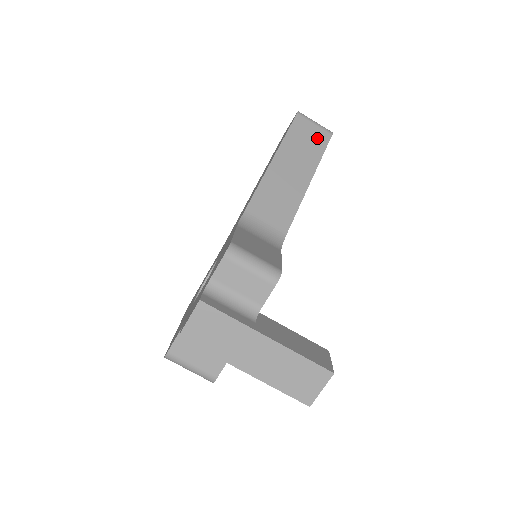
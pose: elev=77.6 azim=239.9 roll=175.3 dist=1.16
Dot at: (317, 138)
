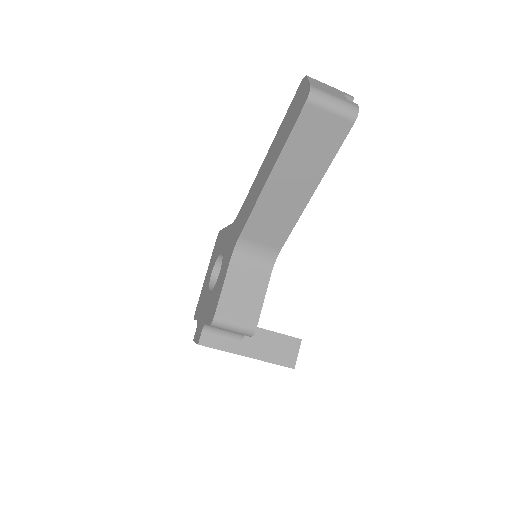
Dot at: (330, 134)
